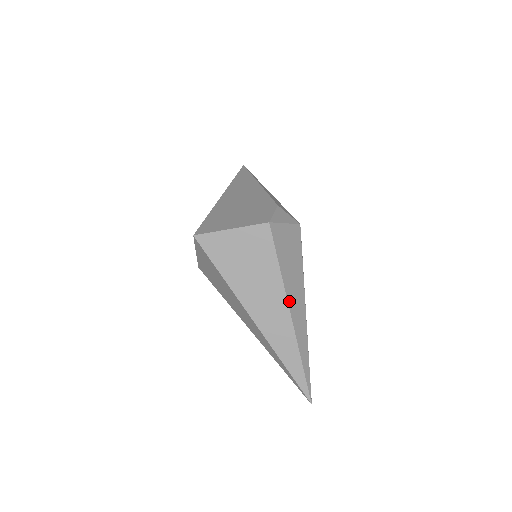
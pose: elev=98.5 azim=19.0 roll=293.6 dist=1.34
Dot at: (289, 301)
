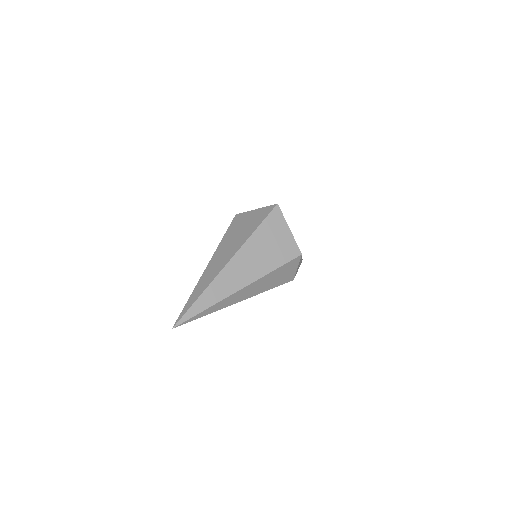
Dot at: (251, 285)
